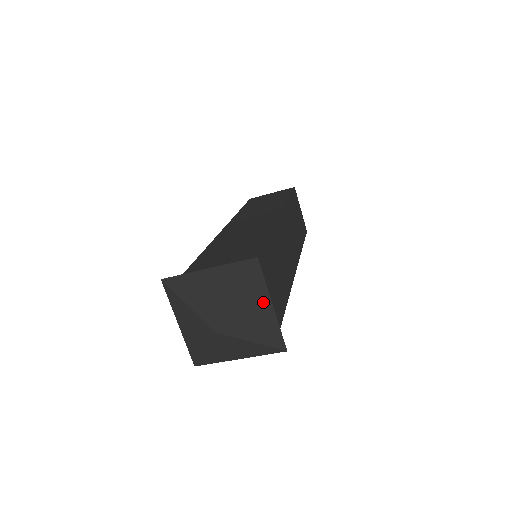
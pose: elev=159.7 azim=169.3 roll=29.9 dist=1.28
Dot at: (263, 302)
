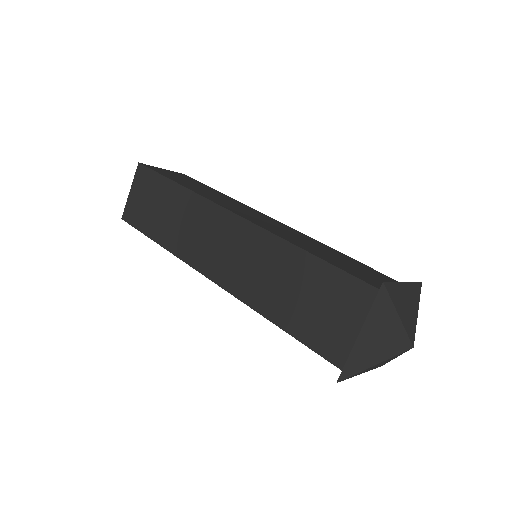
Dot at: (402, 291)
